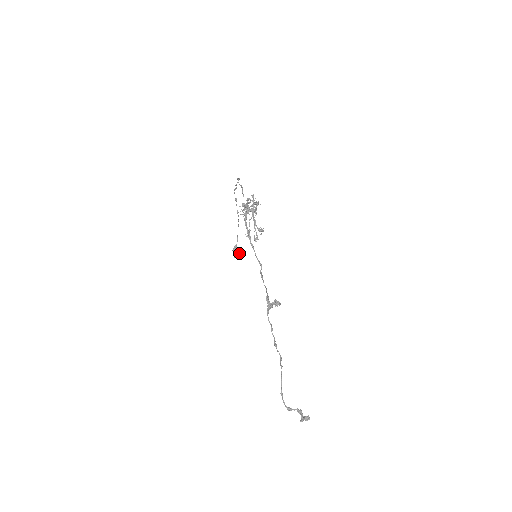
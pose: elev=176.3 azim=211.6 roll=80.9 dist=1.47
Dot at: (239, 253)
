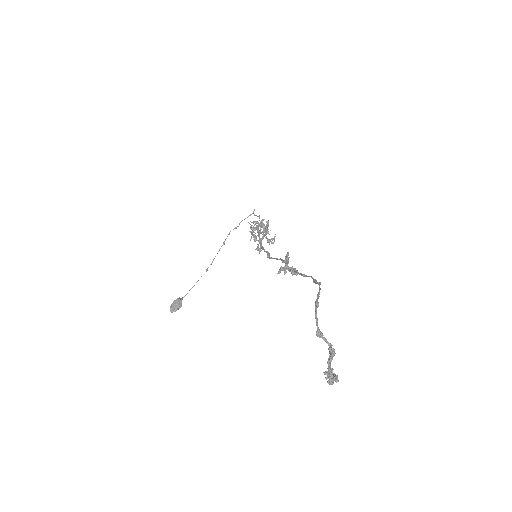
Dot at: (180, 307)
